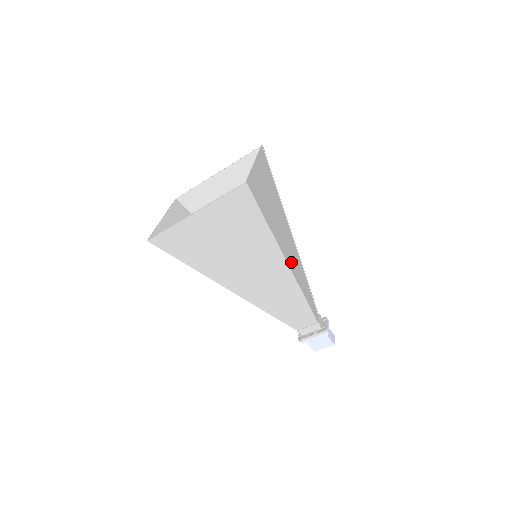
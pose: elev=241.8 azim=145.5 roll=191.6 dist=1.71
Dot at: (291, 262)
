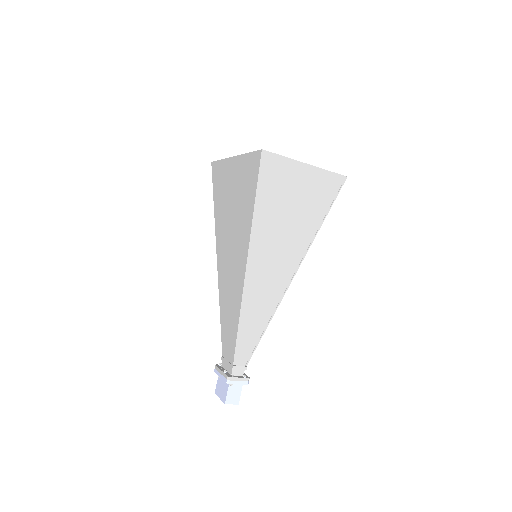
Dot at: (257, 277)
